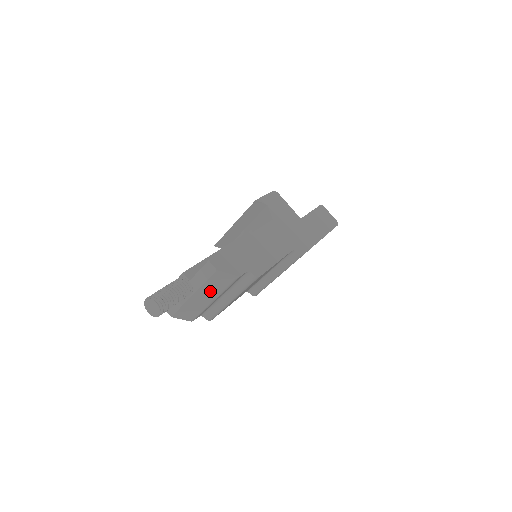
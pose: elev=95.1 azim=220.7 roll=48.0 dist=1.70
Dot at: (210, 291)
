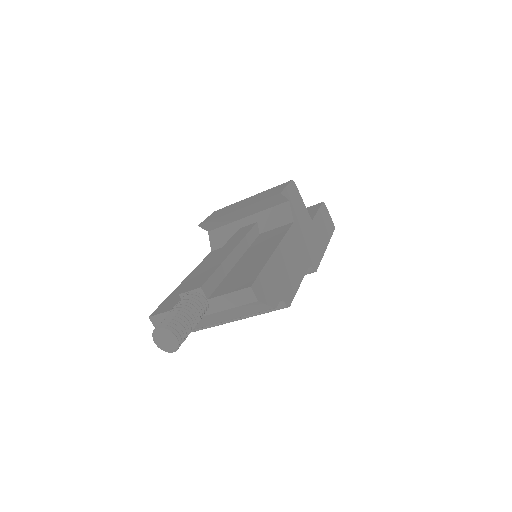
Dot at: (228, 315)
